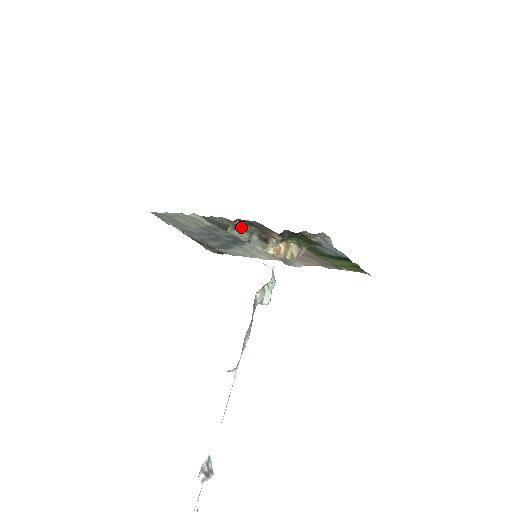
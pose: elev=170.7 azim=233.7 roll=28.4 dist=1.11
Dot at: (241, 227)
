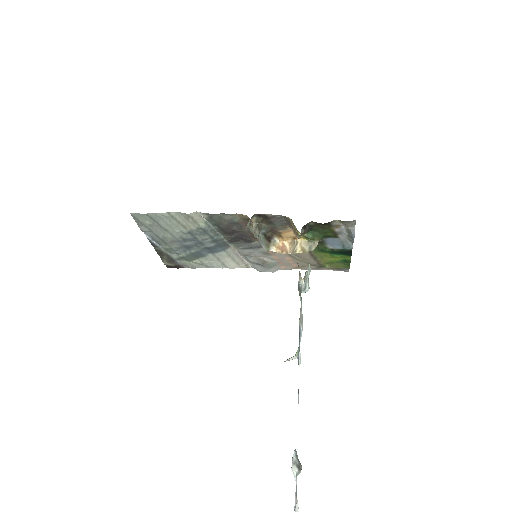
Dot at: (255, 223)
